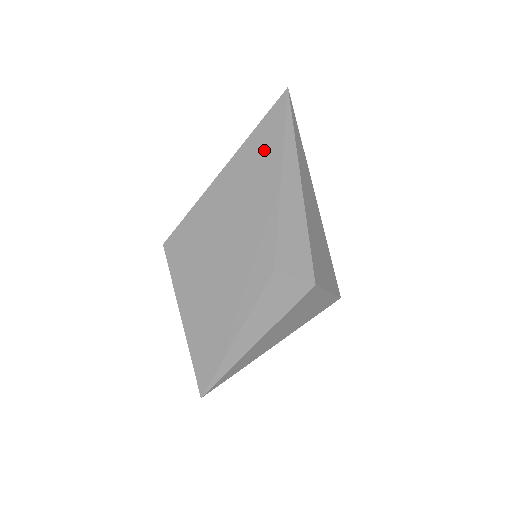
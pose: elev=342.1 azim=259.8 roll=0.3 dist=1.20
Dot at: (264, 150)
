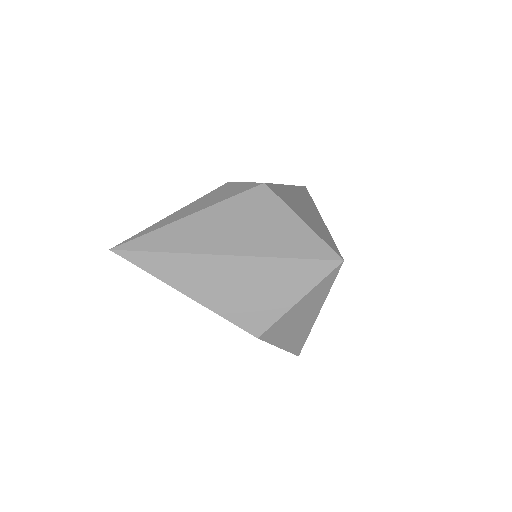
Dot at: occluded
